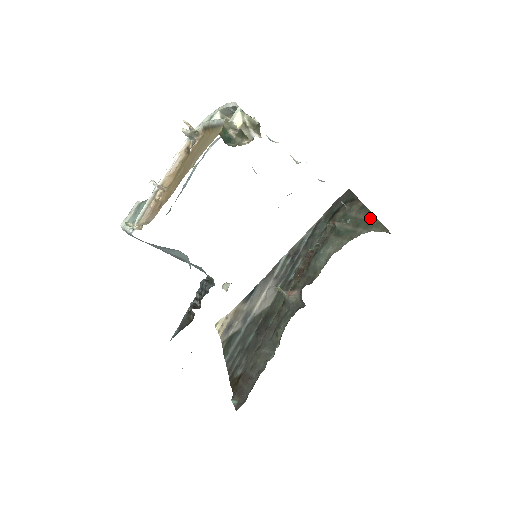
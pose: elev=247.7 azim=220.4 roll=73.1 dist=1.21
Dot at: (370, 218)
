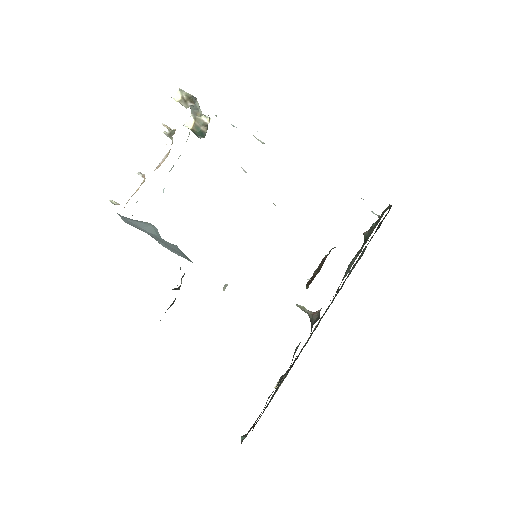
Dot at: occluded
